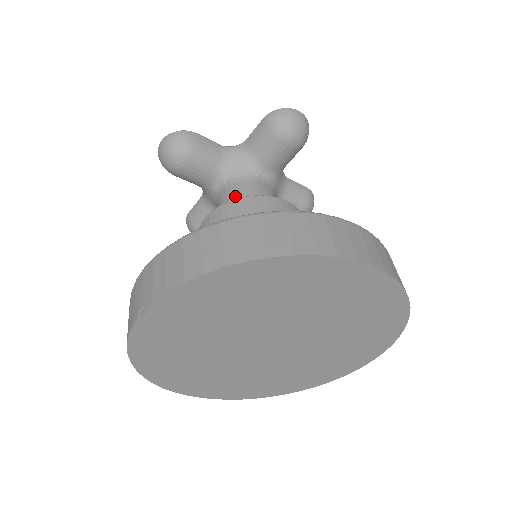
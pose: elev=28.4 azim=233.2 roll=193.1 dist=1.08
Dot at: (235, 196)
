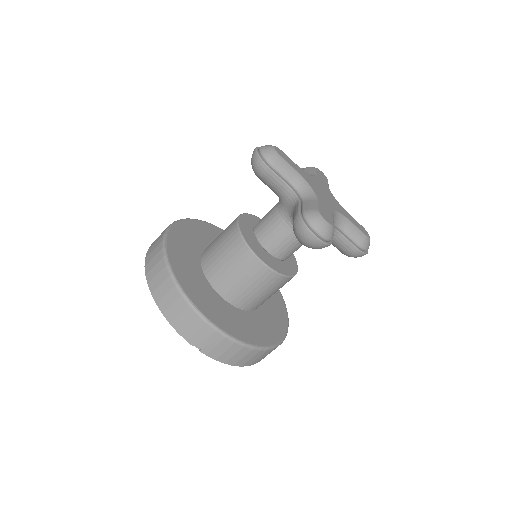
Dot at: (292, 247)
